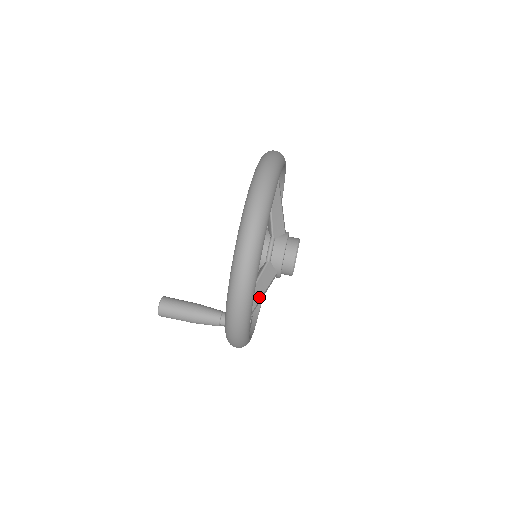
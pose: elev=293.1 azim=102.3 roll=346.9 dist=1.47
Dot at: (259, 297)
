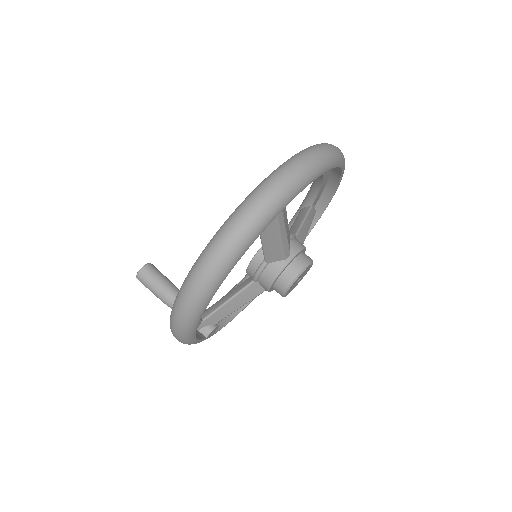
Dot at: (231, 311)
